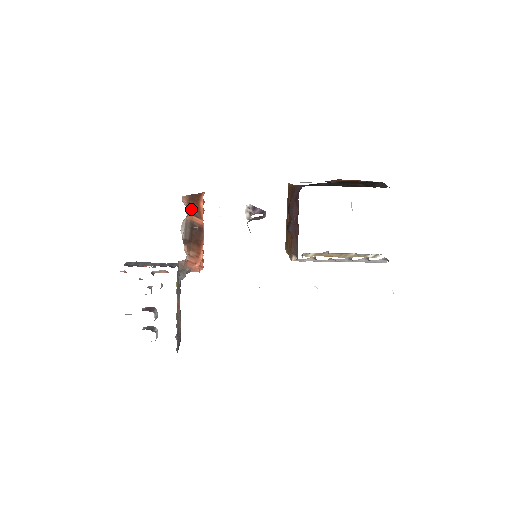
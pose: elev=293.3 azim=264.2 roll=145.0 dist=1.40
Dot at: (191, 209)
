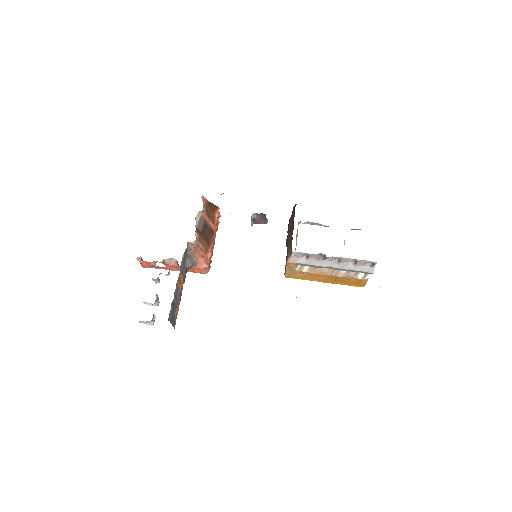
Dot at: (207, 212)
